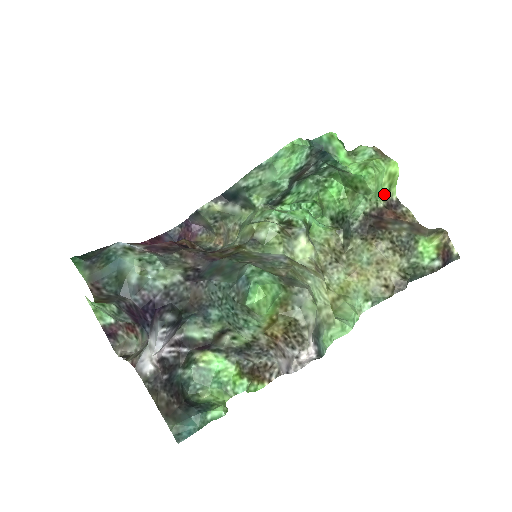
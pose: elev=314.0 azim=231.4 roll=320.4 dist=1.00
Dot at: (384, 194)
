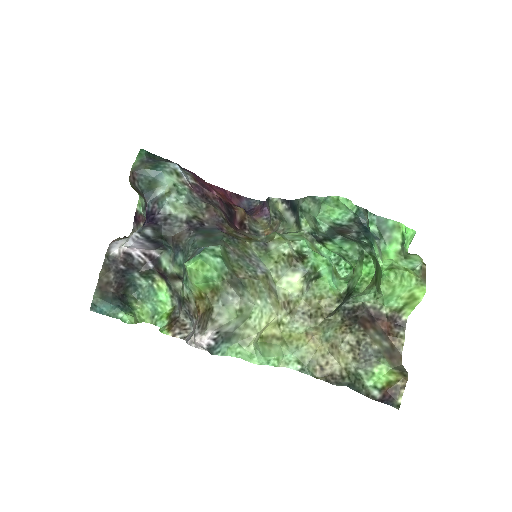
Dot at: (395, 306)
